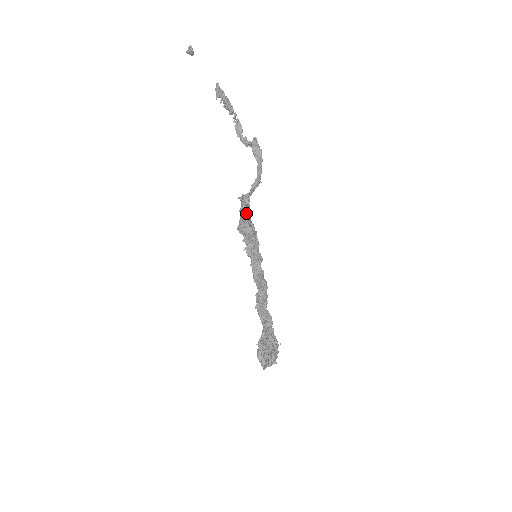
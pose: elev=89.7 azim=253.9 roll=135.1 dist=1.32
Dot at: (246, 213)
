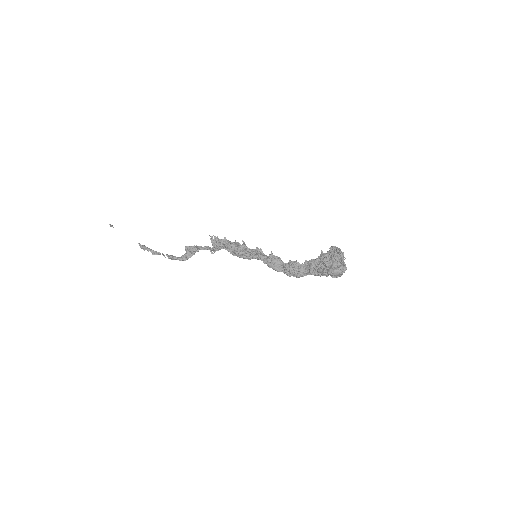
Dot at: (222, 240)
